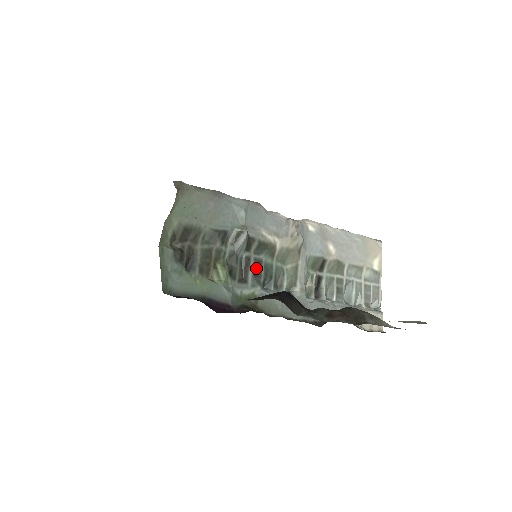
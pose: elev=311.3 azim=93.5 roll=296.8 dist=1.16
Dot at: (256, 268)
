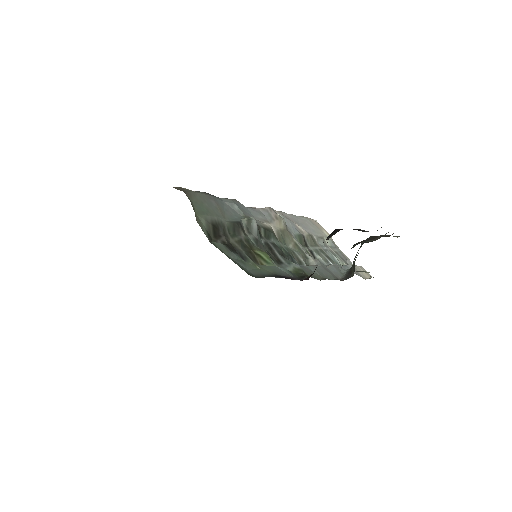
Dot at: (277, 250)
